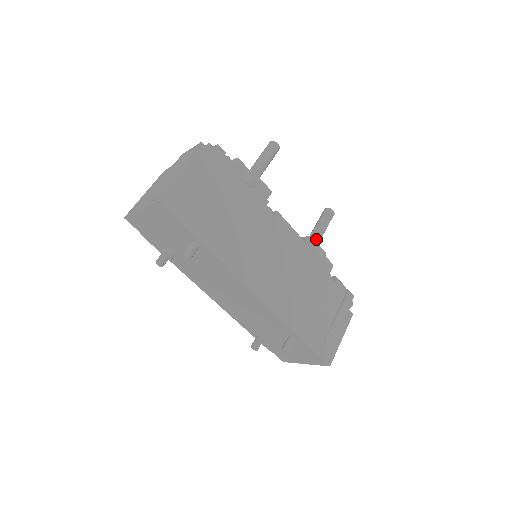
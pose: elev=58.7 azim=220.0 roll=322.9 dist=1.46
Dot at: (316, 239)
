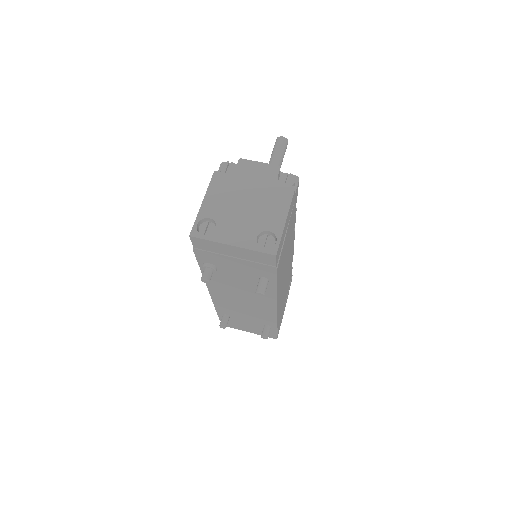
Dot at: occluded
